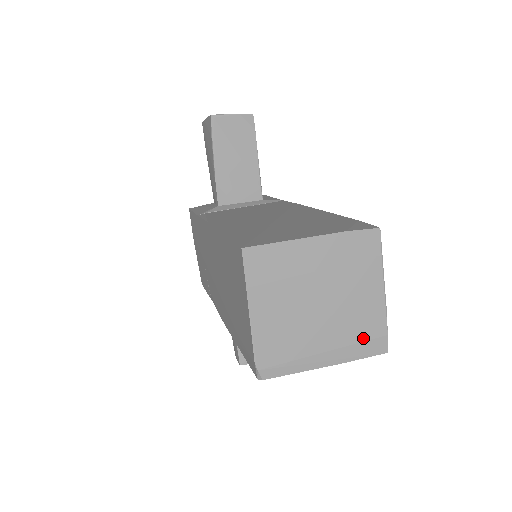
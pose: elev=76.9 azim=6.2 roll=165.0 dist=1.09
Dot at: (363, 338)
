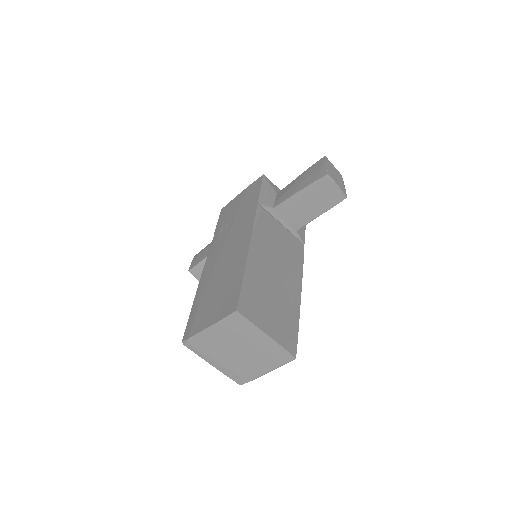
Dot at: (238, 374)
